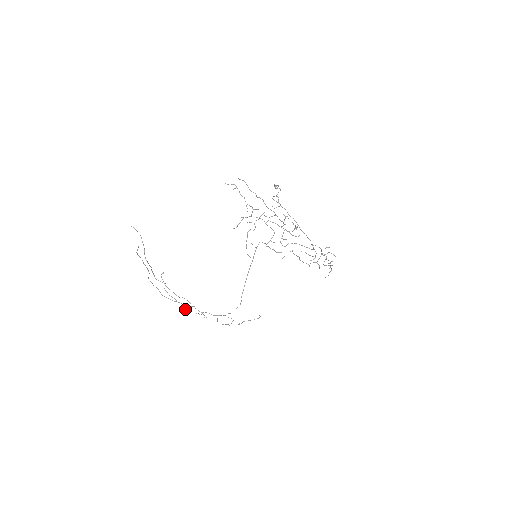
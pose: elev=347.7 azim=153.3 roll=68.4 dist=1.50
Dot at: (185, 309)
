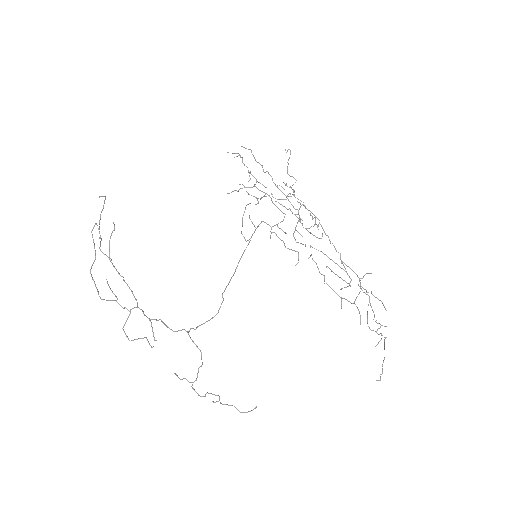
Dot at: (126, 321)
